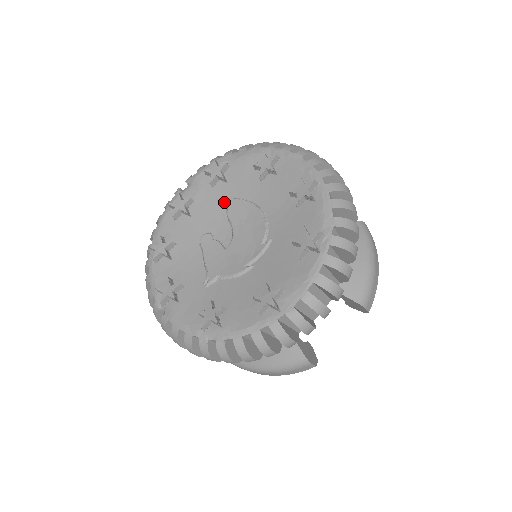
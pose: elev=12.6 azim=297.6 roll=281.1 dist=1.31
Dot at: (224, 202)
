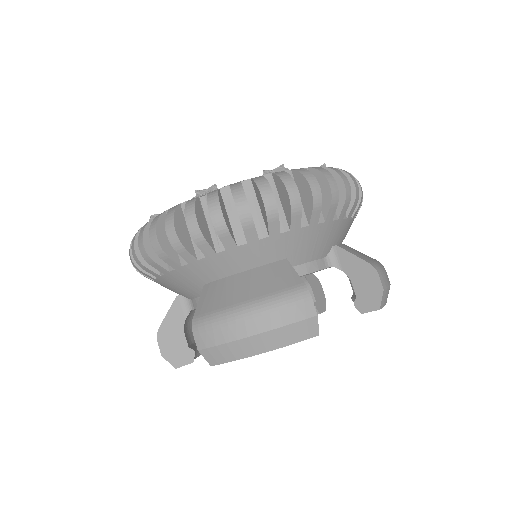
Dot at: occluded
